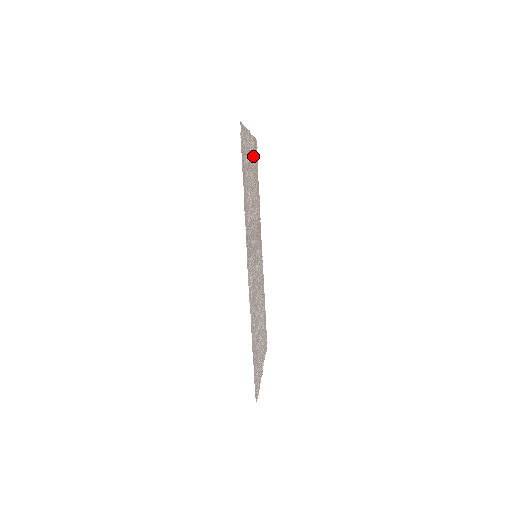
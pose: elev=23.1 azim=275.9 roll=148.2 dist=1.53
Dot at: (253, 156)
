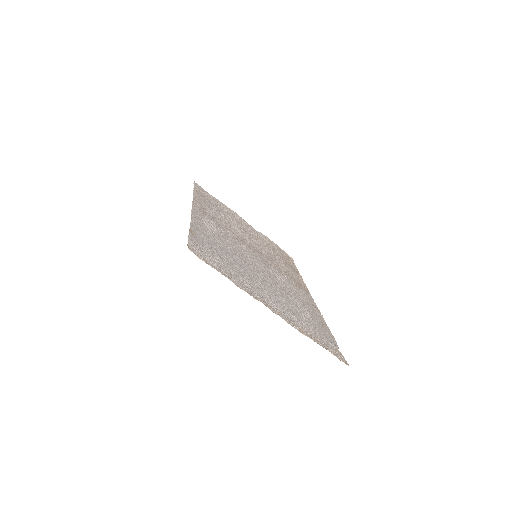
Dot at: (264, 241)
